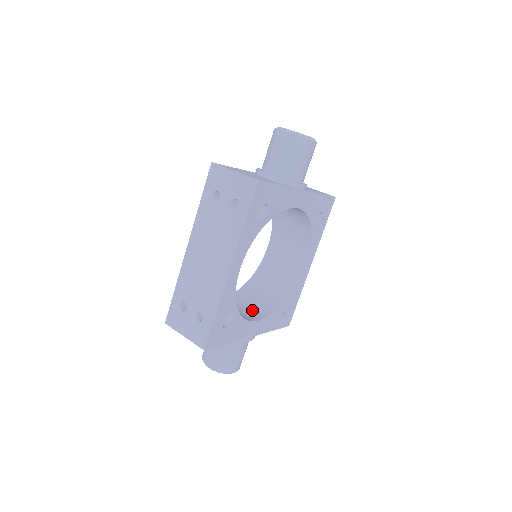
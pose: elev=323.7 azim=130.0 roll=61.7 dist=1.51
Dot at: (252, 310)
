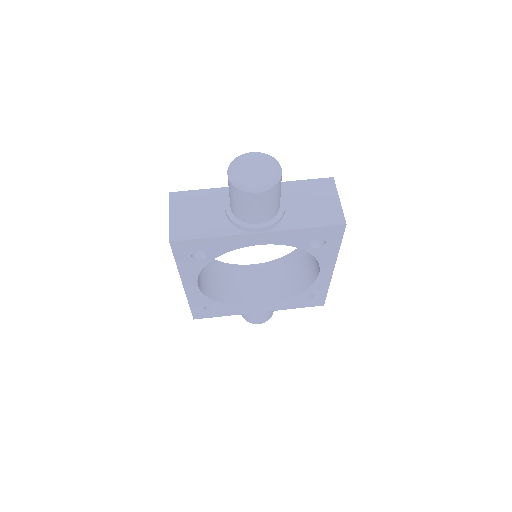
Dot at: (268, 289)
